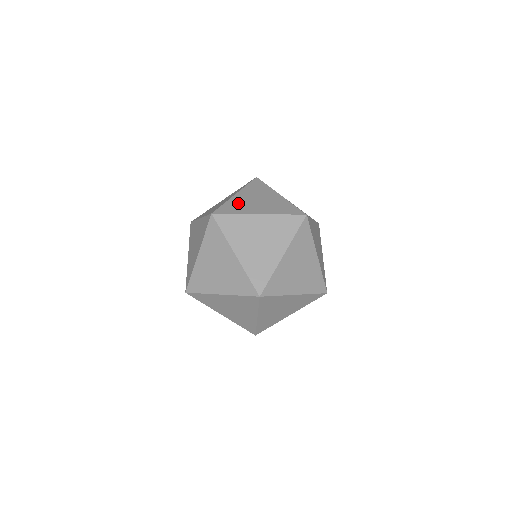
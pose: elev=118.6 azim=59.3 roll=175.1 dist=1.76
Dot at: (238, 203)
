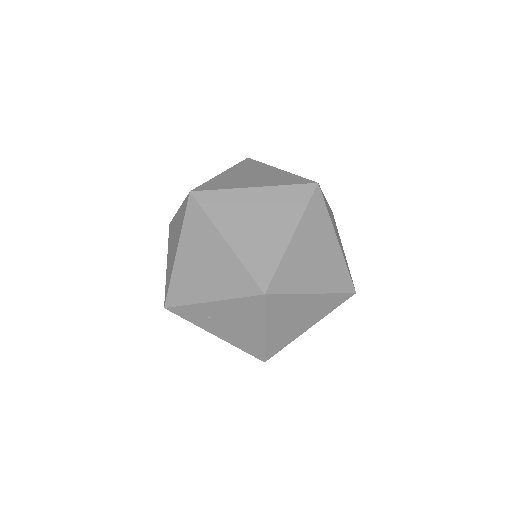
Dot at: occluded
